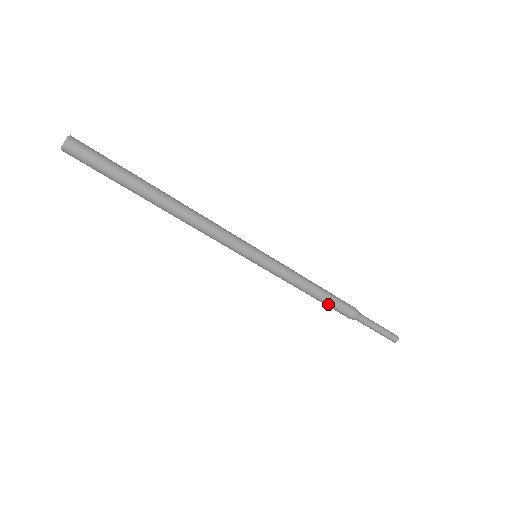
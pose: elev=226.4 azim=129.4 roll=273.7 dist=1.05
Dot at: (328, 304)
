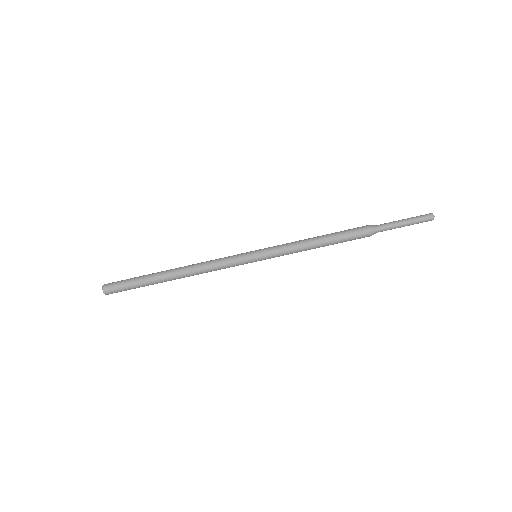
Dot at: occluded
